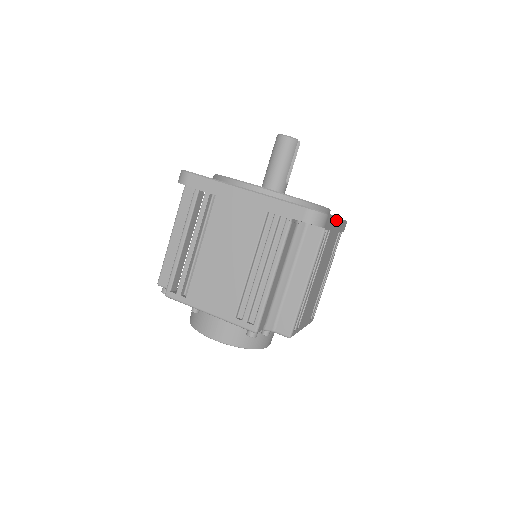
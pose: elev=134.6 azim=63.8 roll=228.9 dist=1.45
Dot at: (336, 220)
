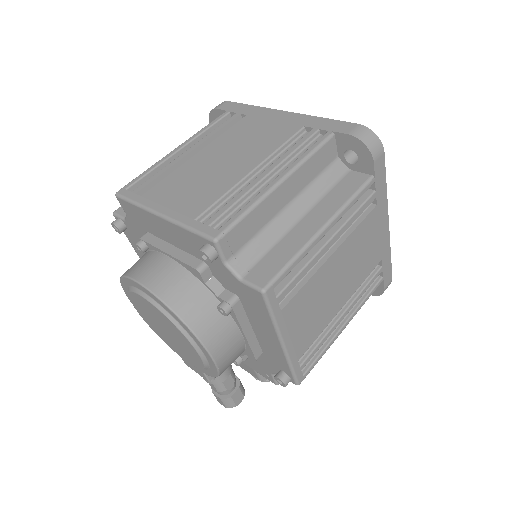
Dot at: (386, 213)
